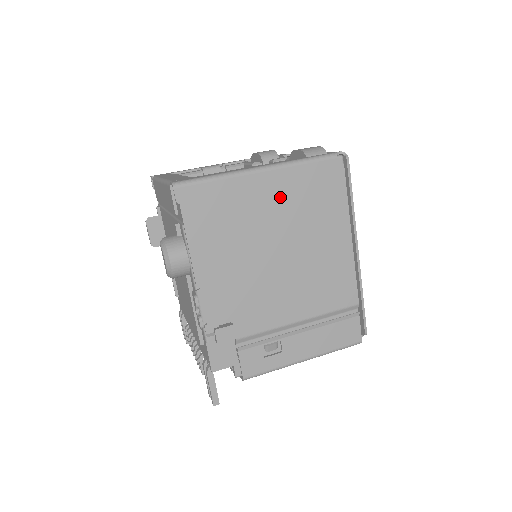
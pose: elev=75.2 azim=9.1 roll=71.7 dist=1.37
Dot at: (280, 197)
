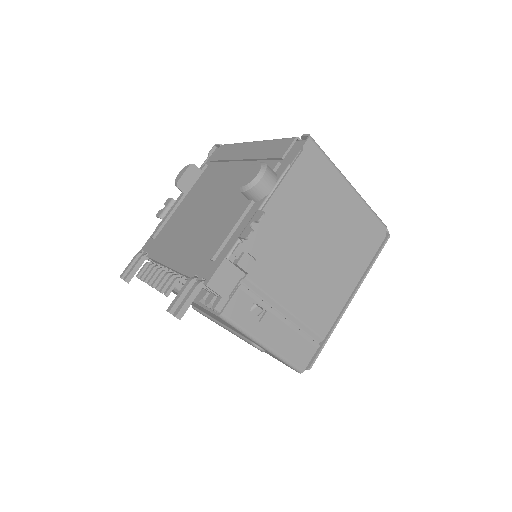
Dot at: (347, 214)
